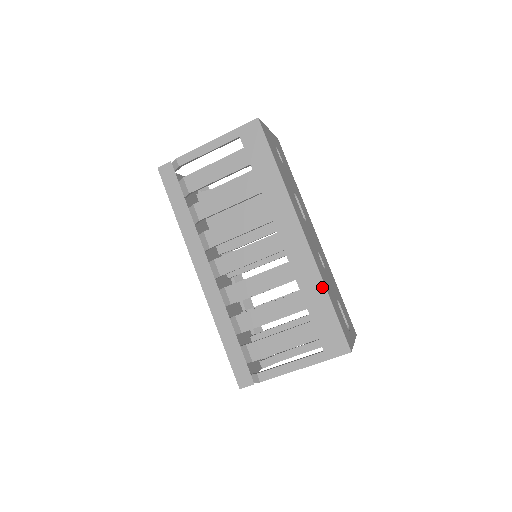
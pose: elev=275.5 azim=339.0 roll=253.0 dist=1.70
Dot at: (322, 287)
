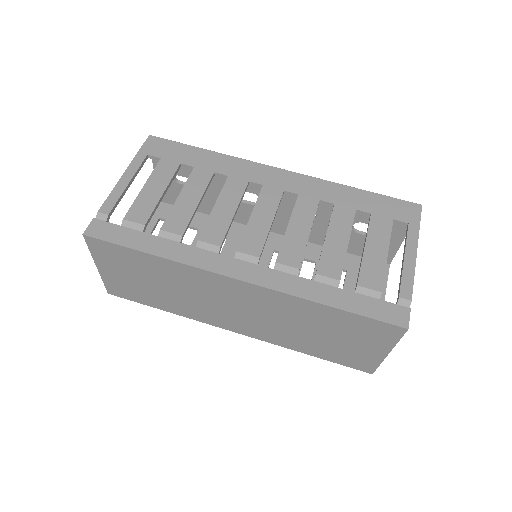
Dot at: (343, 187)
